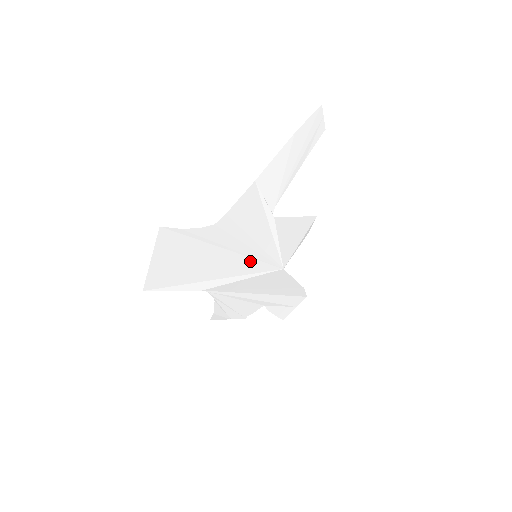
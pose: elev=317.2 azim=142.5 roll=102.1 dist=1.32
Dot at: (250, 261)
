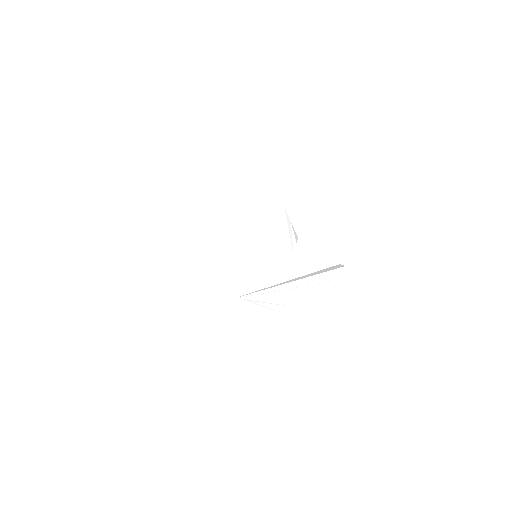
Dot at: (254, 262)
